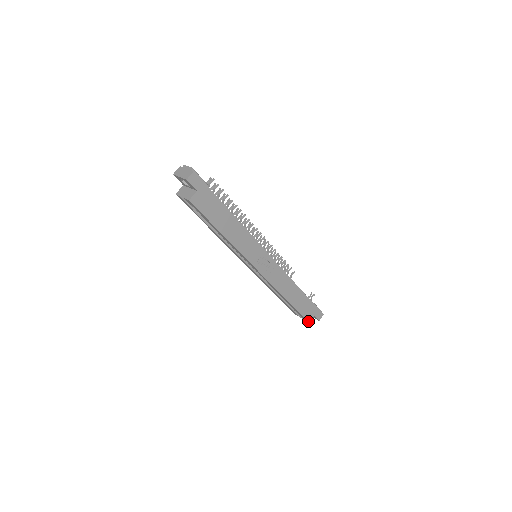
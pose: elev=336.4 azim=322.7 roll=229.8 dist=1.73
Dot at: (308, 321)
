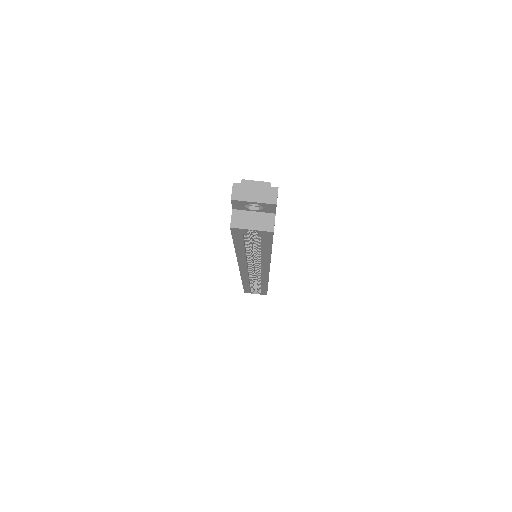
Dot at: occluded
